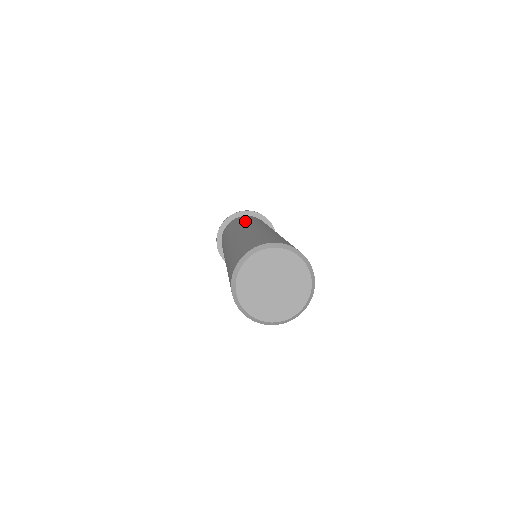
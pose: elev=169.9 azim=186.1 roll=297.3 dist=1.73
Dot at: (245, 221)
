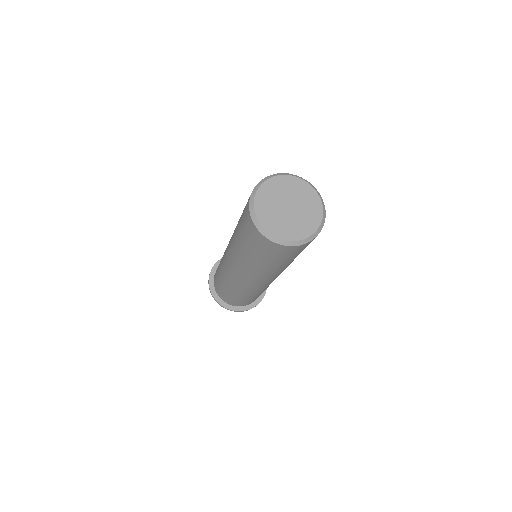
Dot at: occluded
